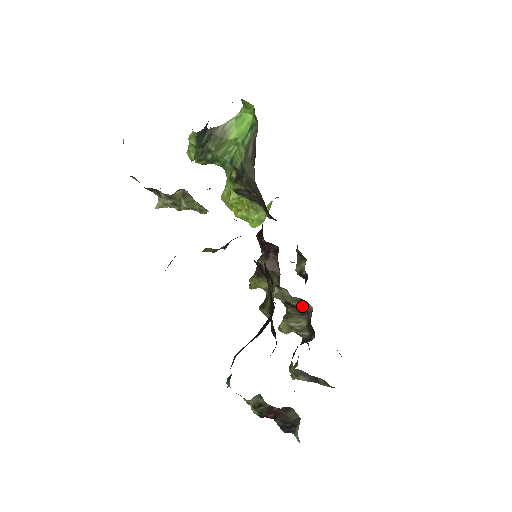
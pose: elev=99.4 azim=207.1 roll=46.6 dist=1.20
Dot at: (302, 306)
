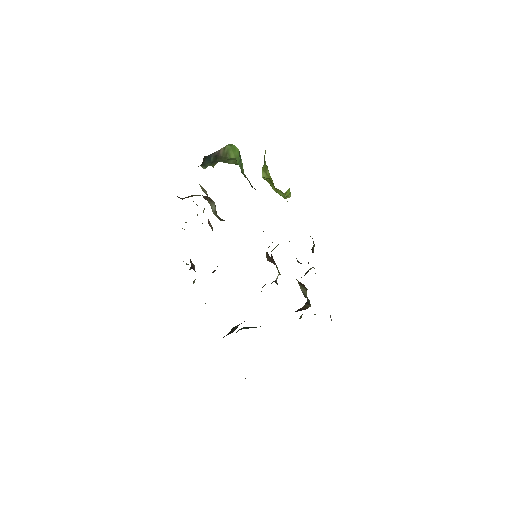
Dot at: (302, 284)
